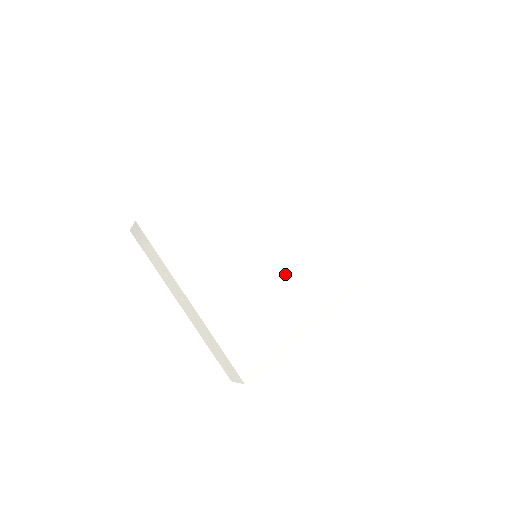
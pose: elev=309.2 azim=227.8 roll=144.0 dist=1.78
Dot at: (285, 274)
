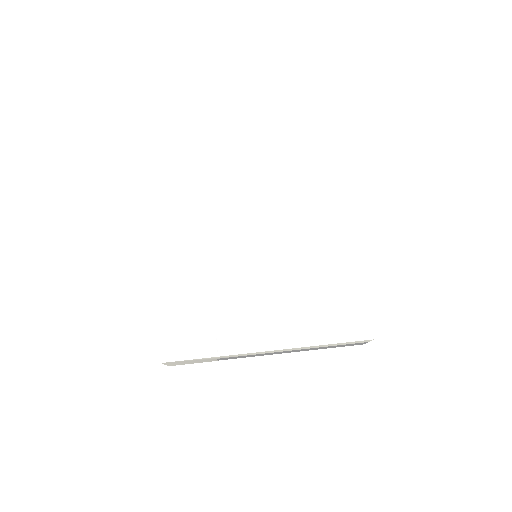
Dot at: (268, 281)
